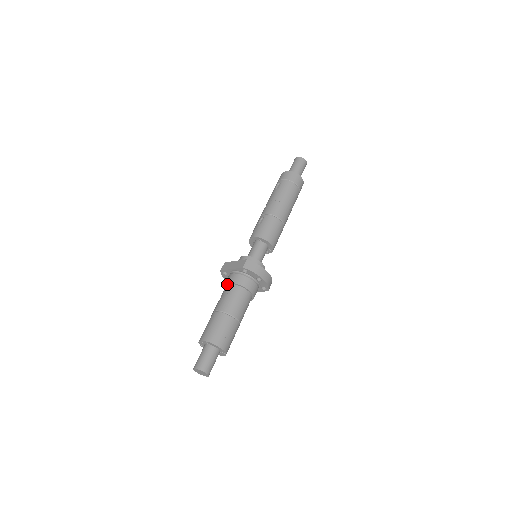
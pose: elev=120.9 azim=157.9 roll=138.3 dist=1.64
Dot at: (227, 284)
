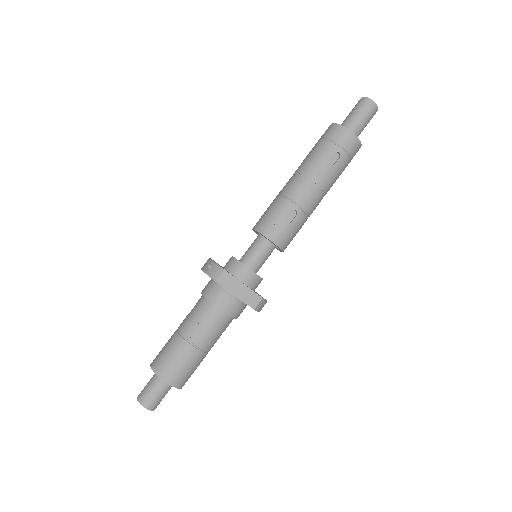
Dot at: (217, 307)
